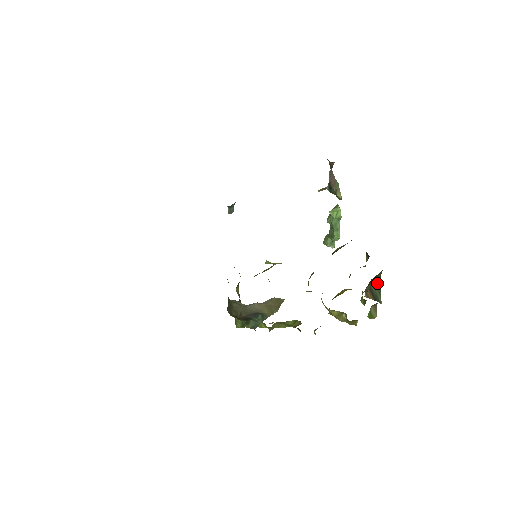
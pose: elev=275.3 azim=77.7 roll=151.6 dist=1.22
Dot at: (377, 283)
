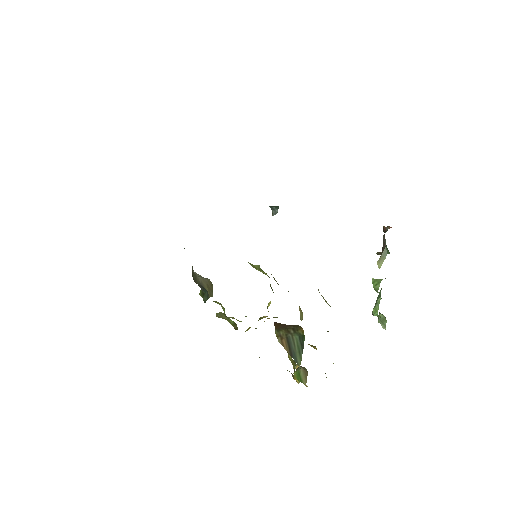
Dot at: (299, 340)
